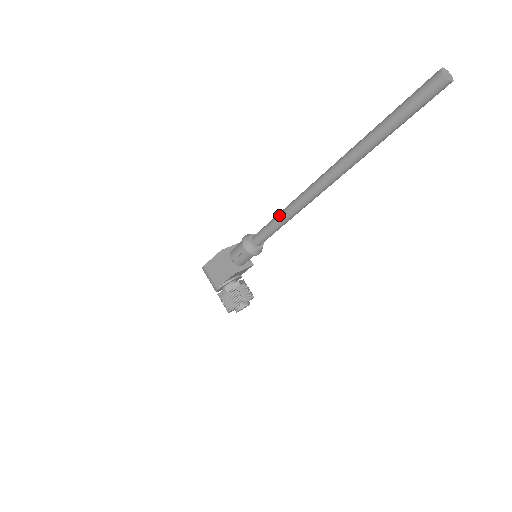
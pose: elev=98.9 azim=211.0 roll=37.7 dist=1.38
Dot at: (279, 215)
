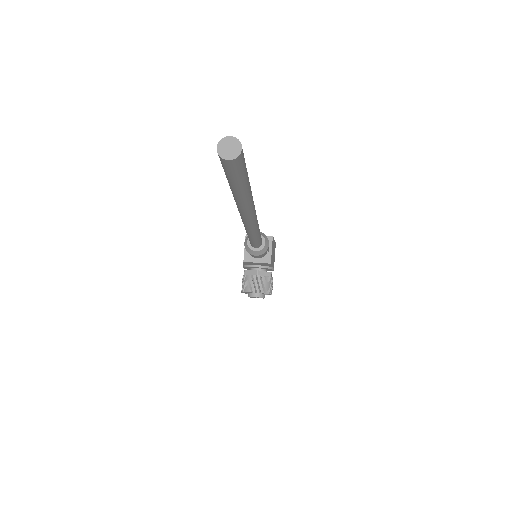
Dot at: occluded
